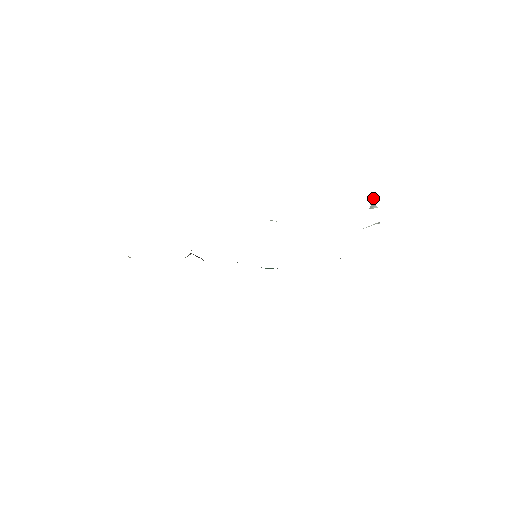
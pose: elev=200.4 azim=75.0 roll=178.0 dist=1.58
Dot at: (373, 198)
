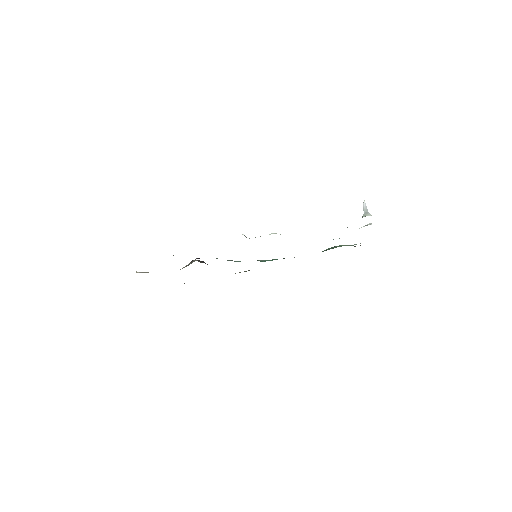
Dot at: (365, 205)
